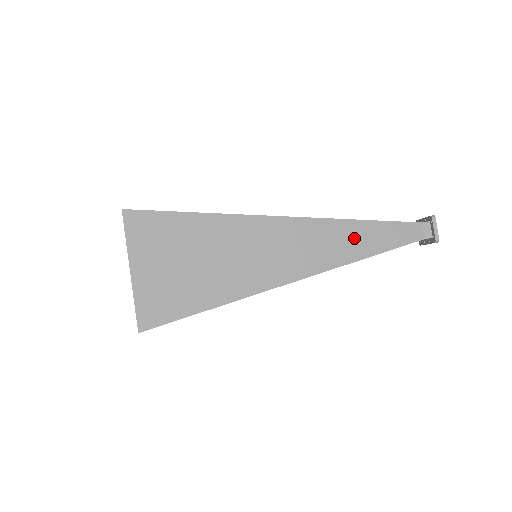
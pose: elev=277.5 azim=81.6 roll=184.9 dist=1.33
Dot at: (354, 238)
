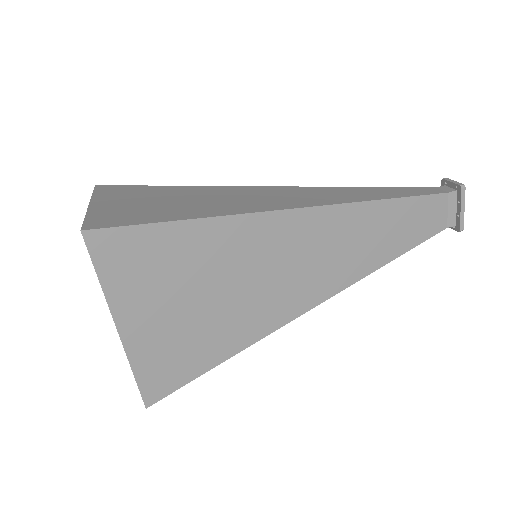
Dot at: (361, 193)
